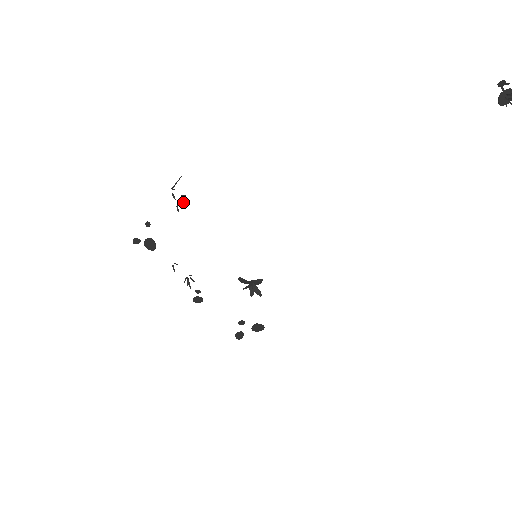
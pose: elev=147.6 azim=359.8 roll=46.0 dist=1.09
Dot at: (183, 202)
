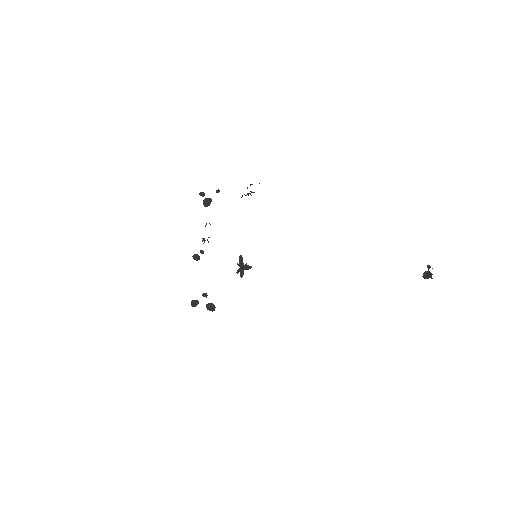
Dot at: (250, 194)
